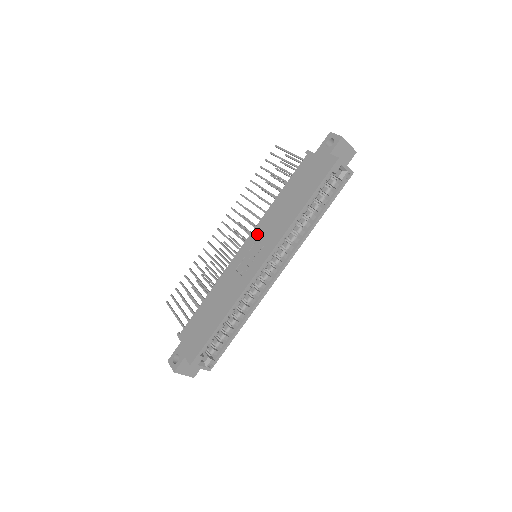
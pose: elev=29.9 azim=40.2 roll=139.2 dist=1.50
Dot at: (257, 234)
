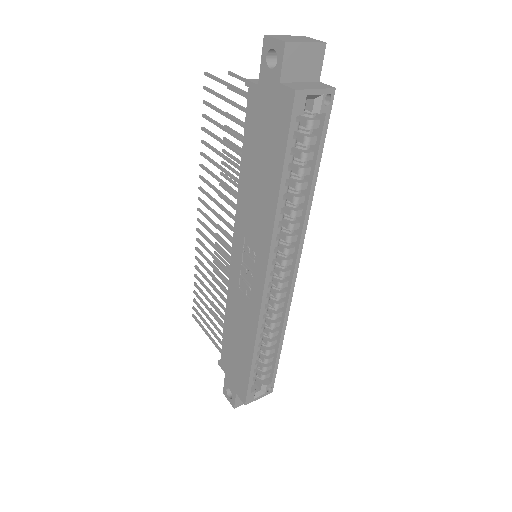
Dot at: (240, 236)
